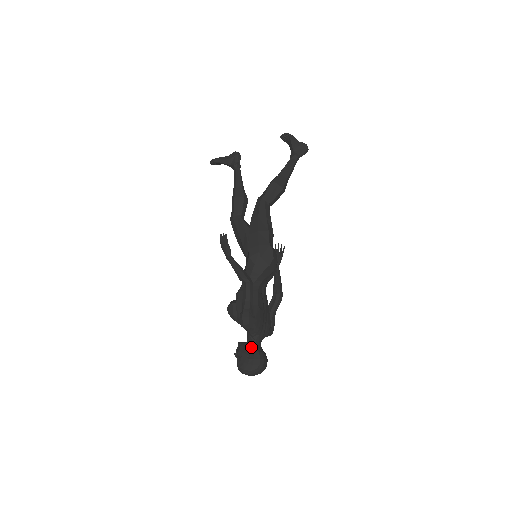
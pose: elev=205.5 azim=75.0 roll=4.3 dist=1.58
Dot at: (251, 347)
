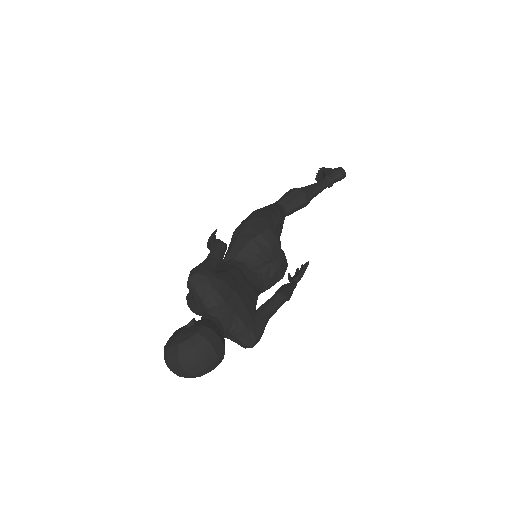
Dot at: occluded
